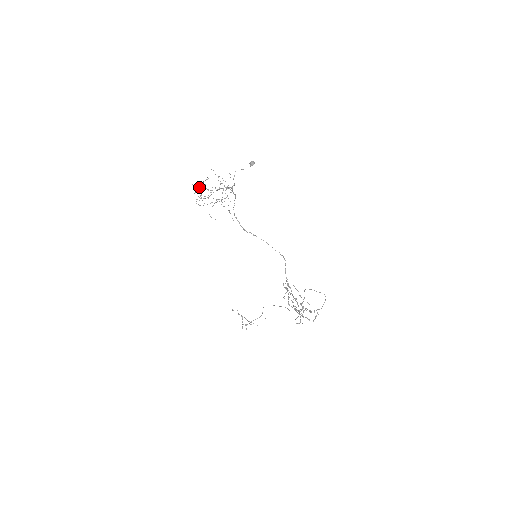
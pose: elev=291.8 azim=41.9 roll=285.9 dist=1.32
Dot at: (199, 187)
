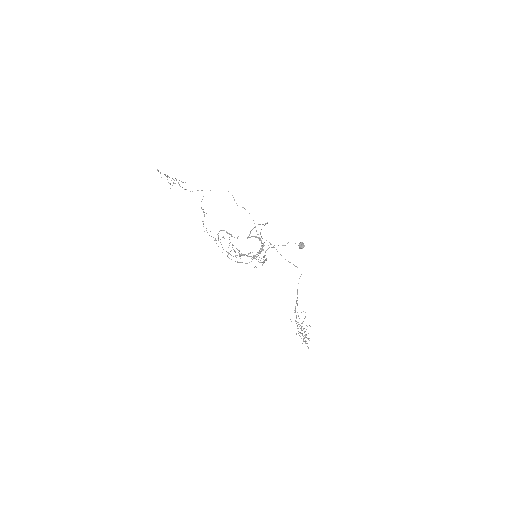
Dot at: occluded
